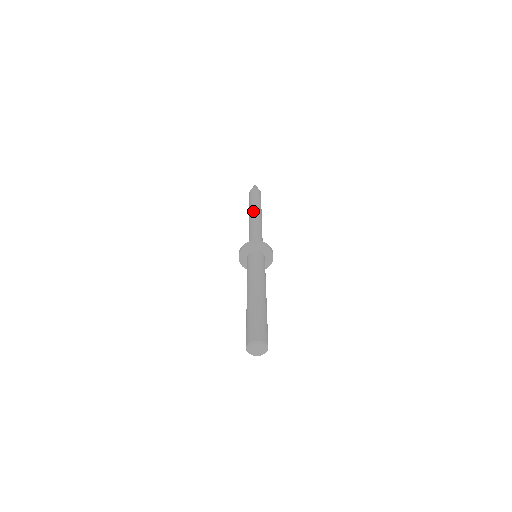
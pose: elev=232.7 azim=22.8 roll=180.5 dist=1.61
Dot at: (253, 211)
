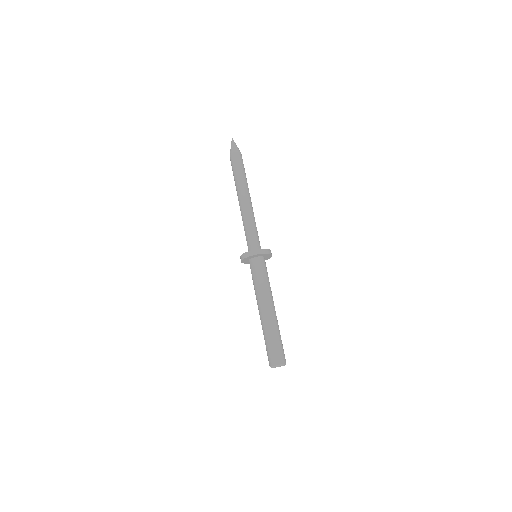
Dot at: (241, 194)
